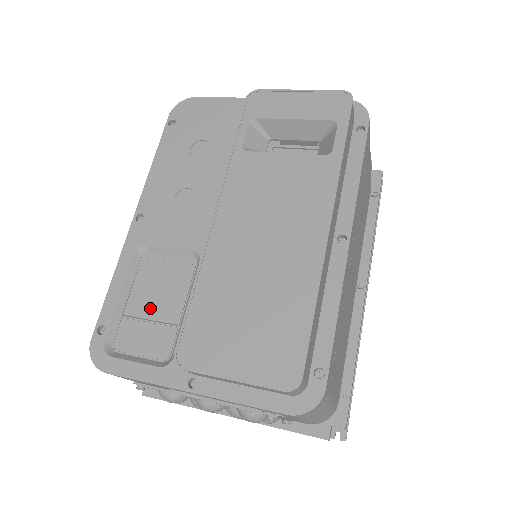
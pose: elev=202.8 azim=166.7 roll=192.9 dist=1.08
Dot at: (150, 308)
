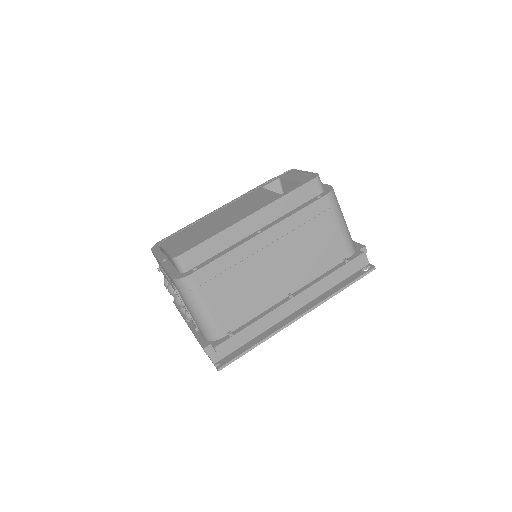
Dot at: occluded
